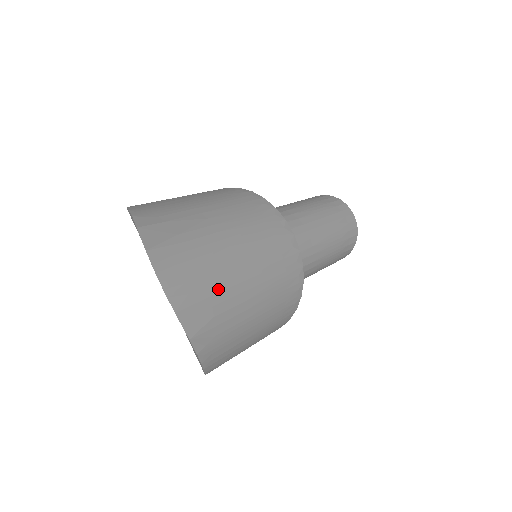
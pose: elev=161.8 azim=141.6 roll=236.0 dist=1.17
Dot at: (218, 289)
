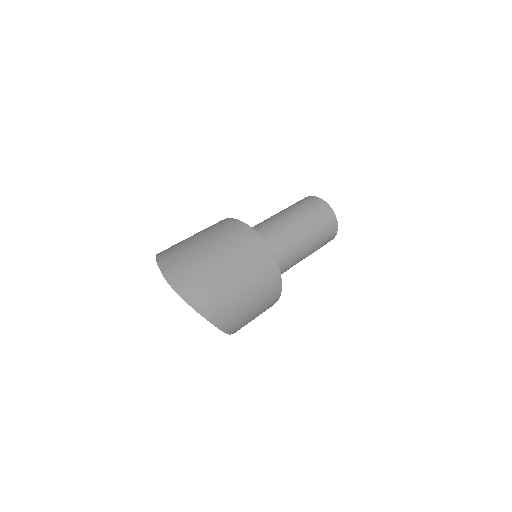
Dot at: (208, 282)
